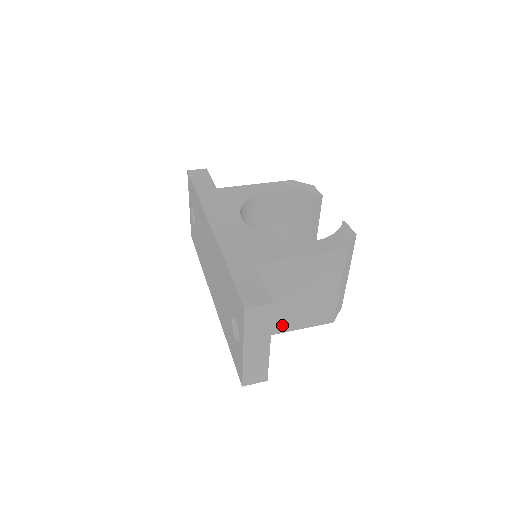
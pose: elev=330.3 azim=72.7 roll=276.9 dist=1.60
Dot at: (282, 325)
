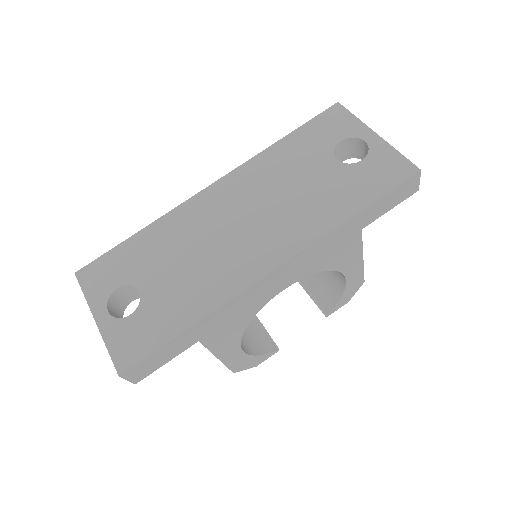
Dot at: occluded
